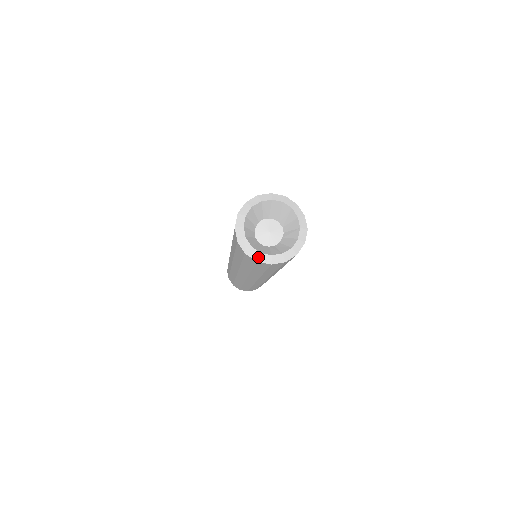
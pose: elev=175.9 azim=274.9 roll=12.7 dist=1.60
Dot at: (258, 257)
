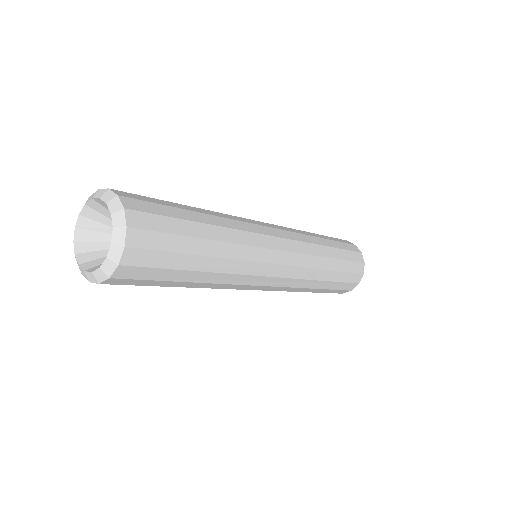
Dot at: (75, 256)
